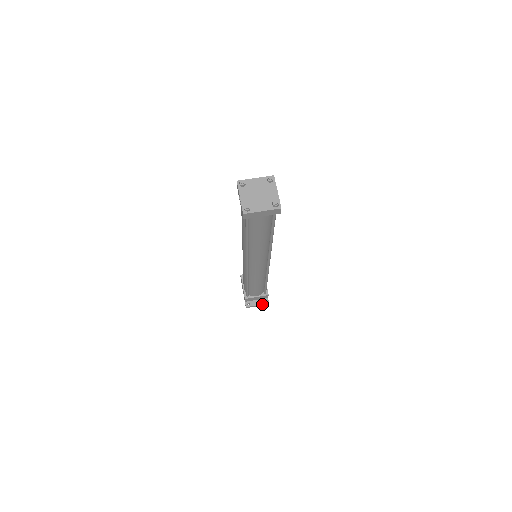
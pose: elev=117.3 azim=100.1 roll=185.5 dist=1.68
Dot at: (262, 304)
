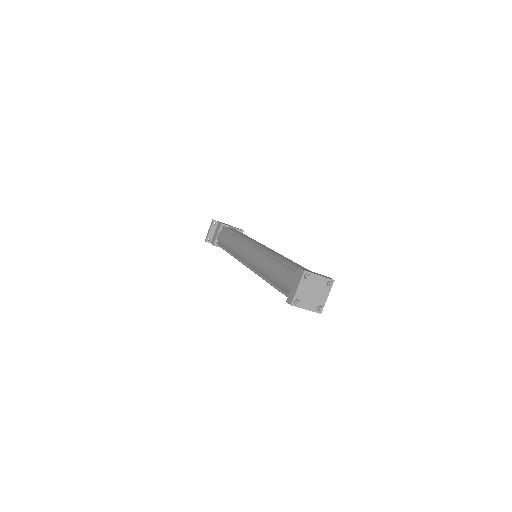
Dot at: occluded
